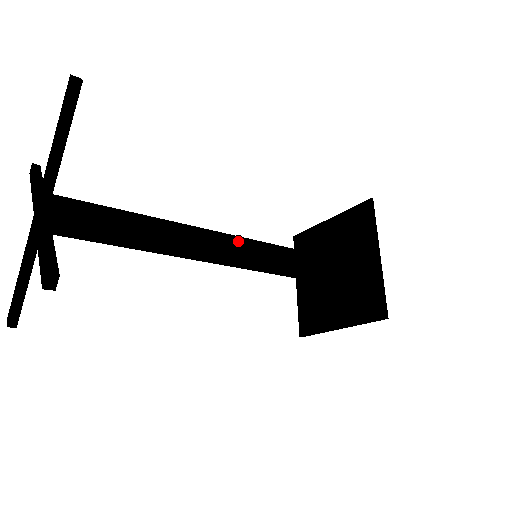
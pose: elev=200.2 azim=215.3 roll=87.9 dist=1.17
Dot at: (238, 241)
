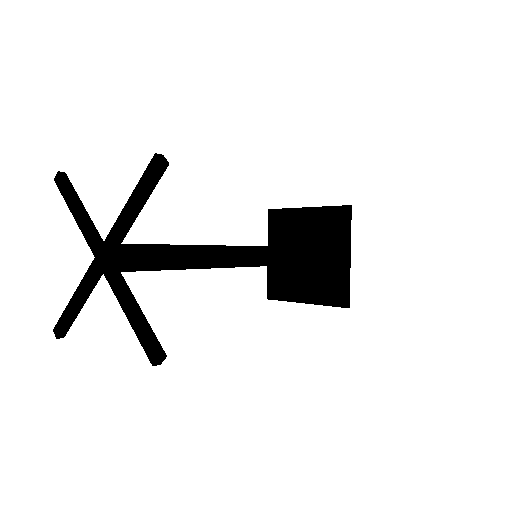
Dot at: (248, 250)
